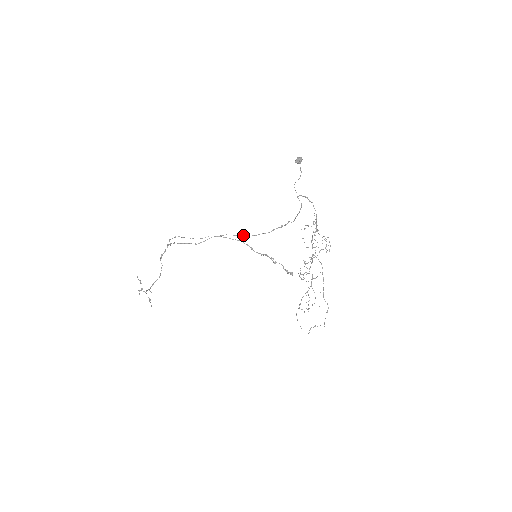
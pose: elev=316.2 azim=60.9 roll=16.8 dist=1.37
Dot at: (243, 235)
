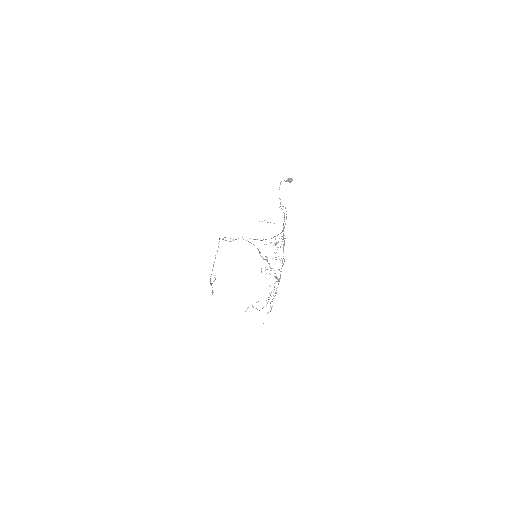
Dot at: (255, 239)
